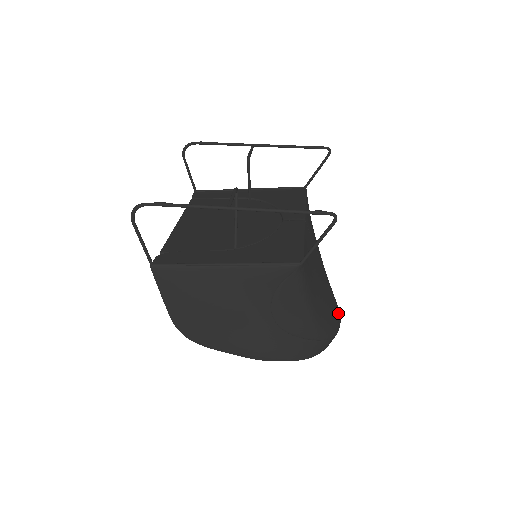
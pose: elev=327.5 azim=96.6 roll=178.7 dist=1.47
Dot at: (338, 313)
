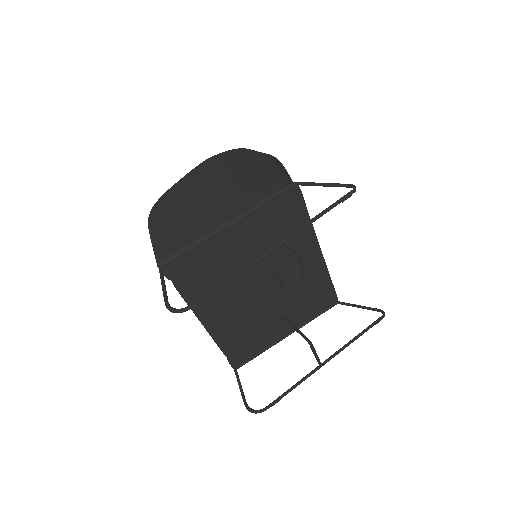
Dot at: occluded
